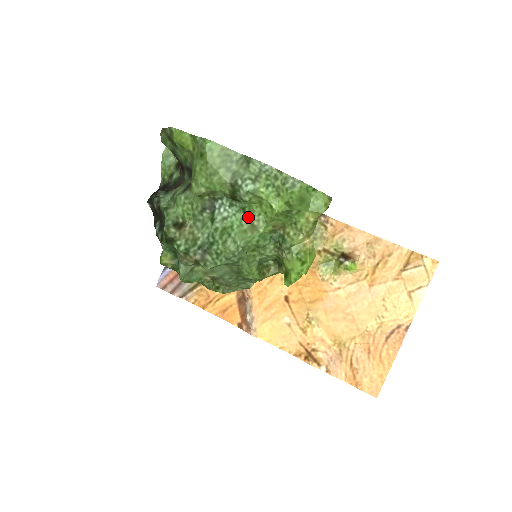
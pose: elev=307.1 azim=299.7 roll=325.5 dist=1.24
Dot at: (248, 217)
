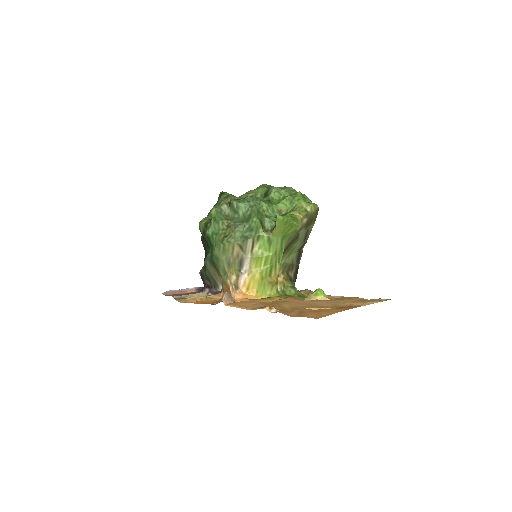
Dot at: (269, 201)
